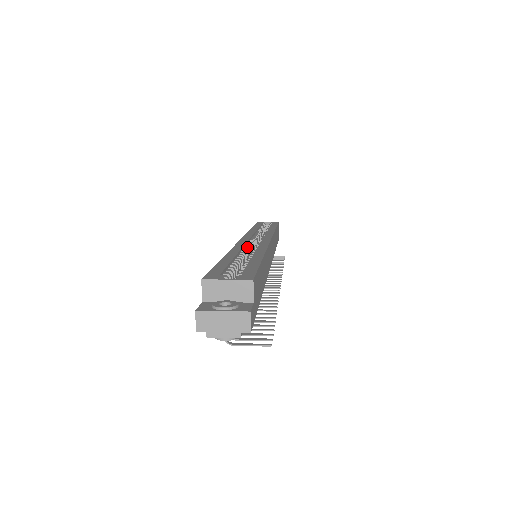
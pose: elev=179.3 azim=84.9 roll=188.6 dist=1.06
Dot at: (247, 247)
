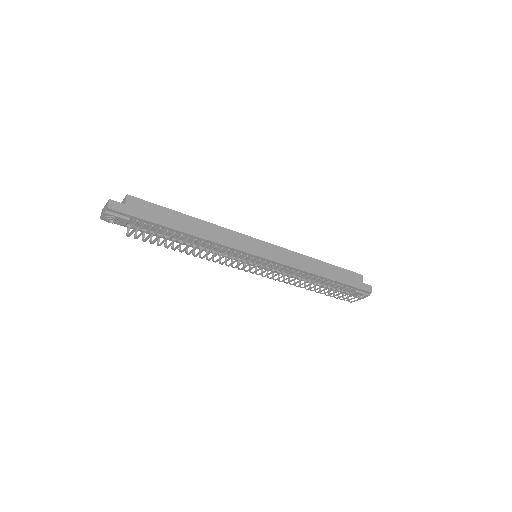
Dot at: occluded
